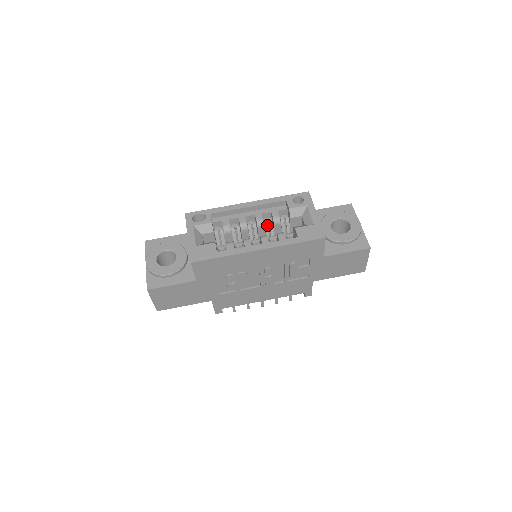
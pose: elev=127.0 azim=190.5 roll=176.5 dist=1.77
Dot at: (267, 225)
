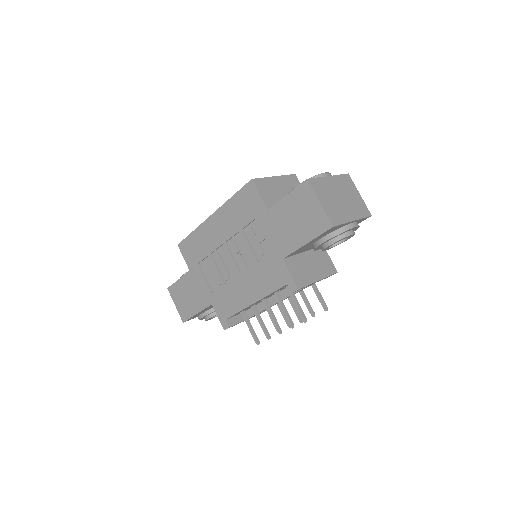
Dot at: occluded
